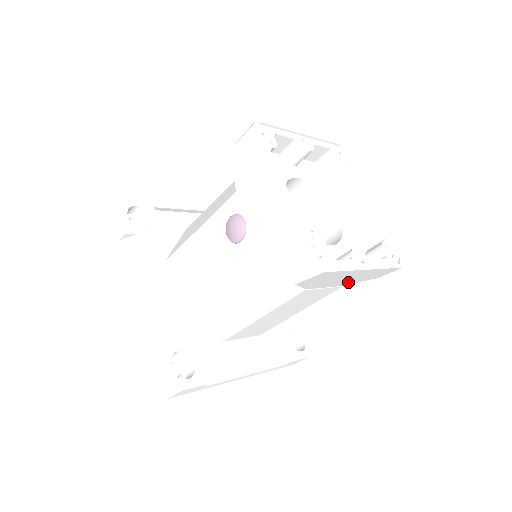
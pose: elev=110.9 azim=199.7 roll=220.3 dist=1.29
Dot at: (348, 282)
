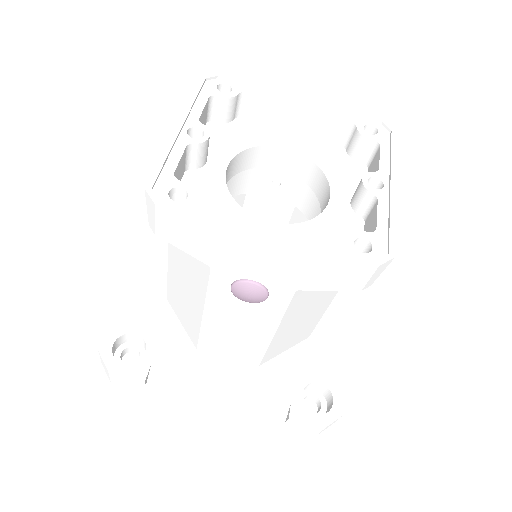
Dot at: occluded
